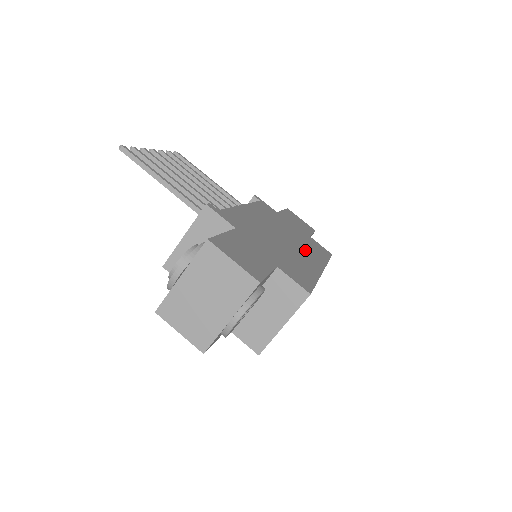
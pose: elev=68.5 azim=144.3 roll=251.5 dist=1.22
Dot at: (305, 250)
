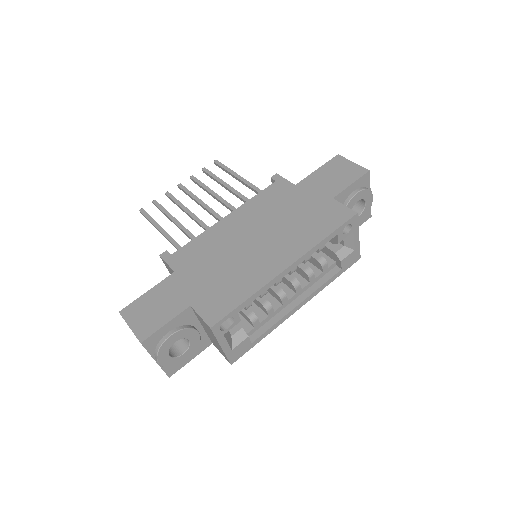
Dot at: (284, 242)
